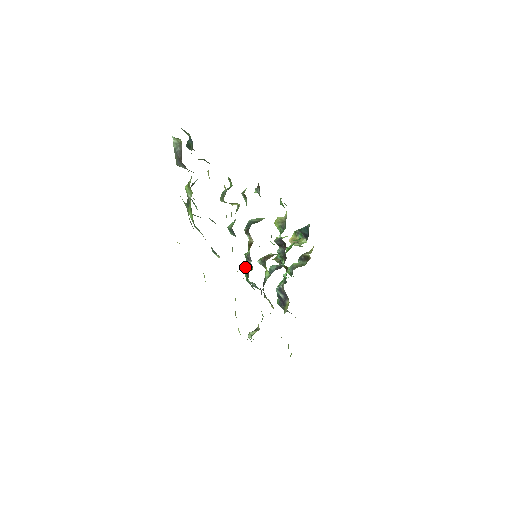
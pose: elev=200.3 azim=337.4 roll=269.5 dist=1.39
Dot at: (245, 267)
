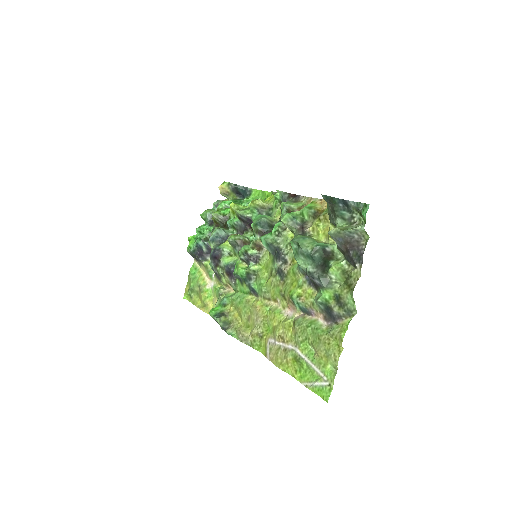
Dot at: (250, 269)
